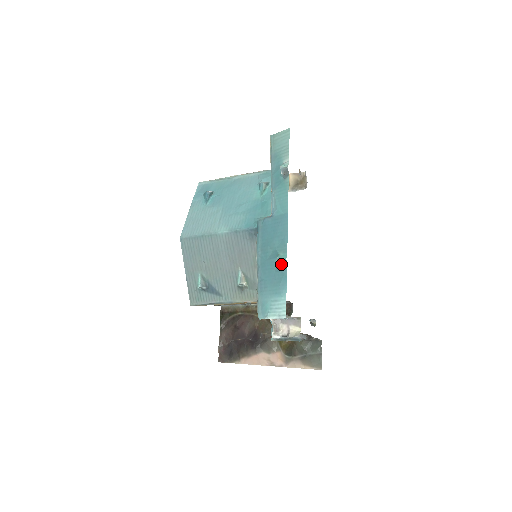
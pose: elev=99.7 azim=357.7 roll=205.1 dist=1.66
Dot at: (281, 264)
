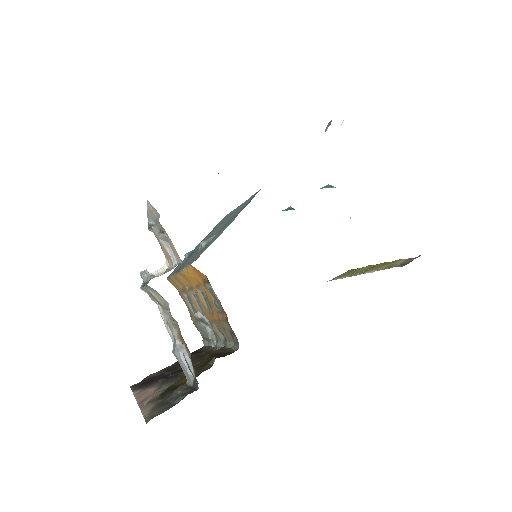
Dot at: occluded
